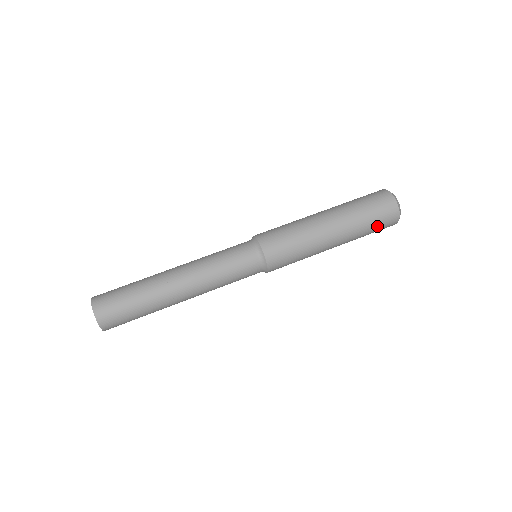
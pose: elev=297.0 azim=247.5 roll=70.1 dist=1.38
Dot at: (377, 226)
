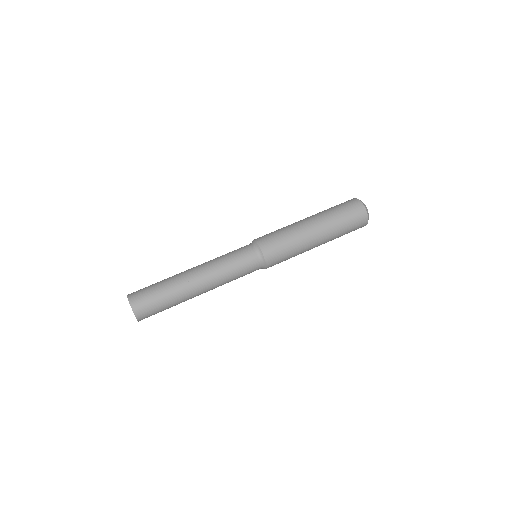
Dot at: (348, 215)
